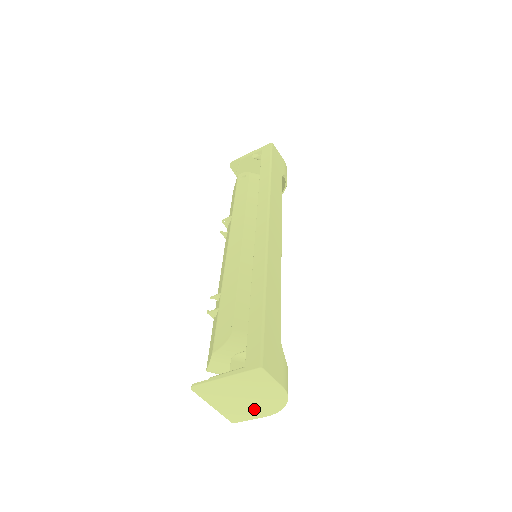
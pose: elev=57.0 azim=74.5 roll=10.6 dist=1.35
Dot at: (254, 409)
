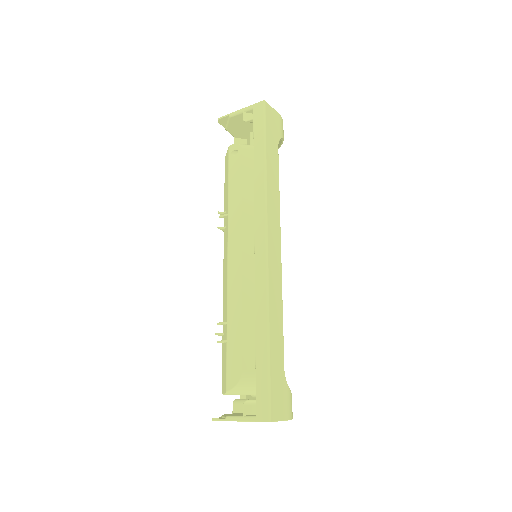
Dot at: occluded
